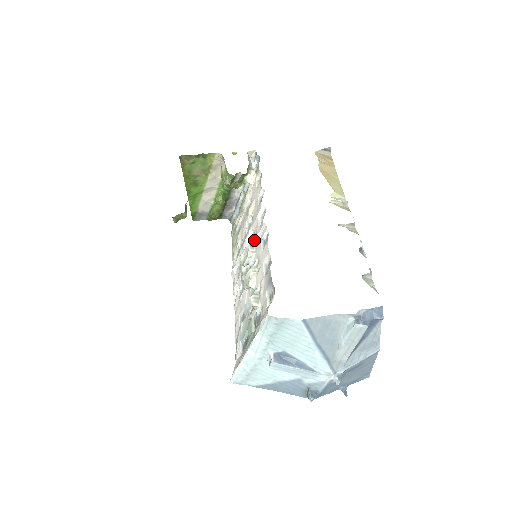
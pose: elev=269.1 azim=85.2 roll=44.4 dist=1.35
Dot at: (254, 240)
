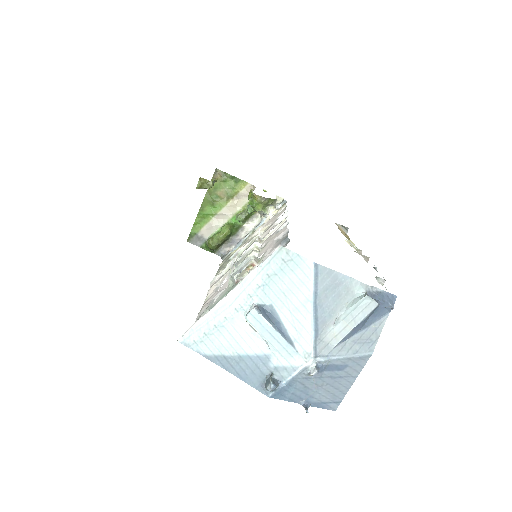
Dot at: occluded
